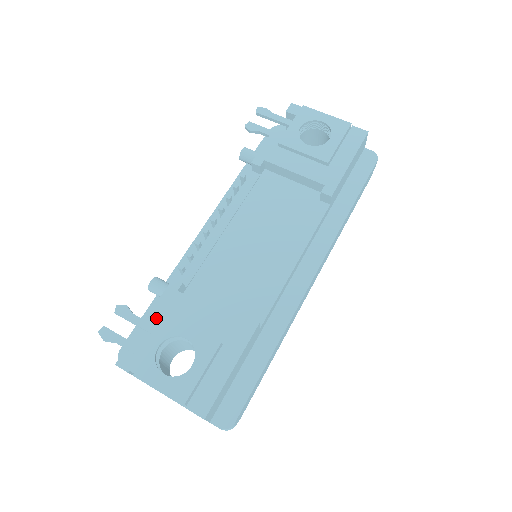
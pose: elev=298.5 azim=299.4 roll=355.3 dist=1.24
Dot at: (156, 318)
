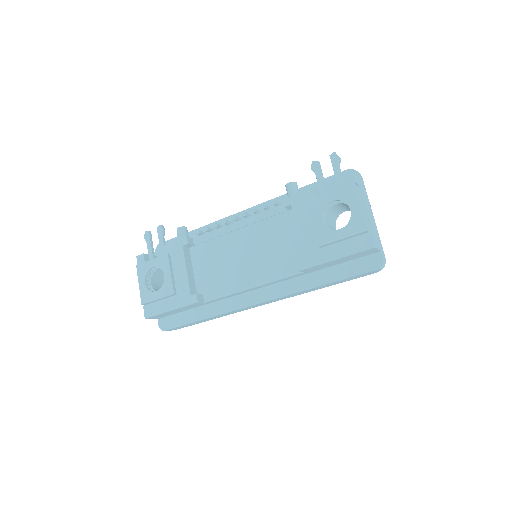
Dot at: (165, 251)
